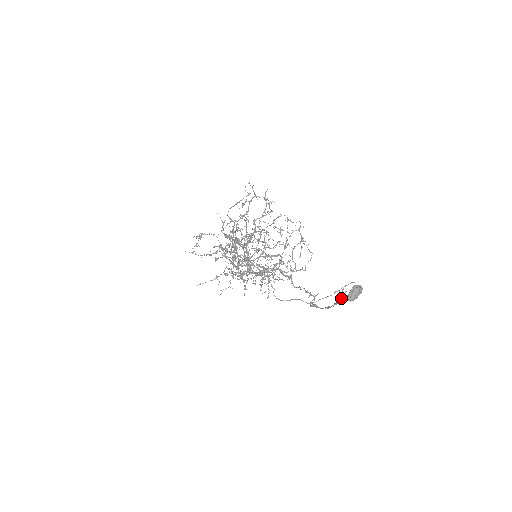
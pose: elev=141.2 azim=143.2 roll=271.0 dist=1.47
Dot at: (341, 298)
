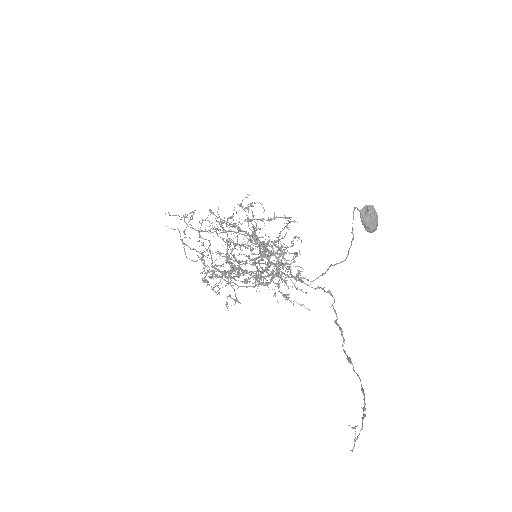
Dot at: (361, 428)
